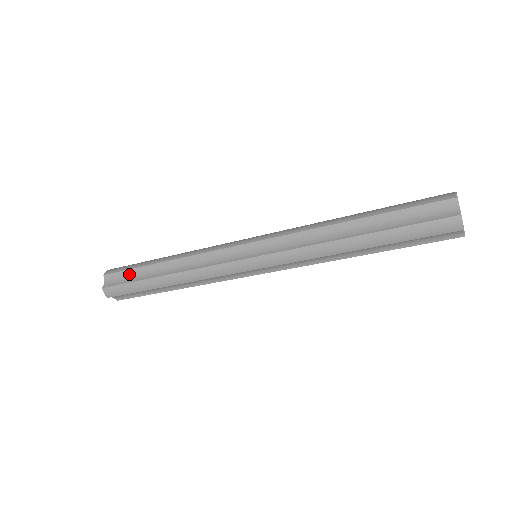
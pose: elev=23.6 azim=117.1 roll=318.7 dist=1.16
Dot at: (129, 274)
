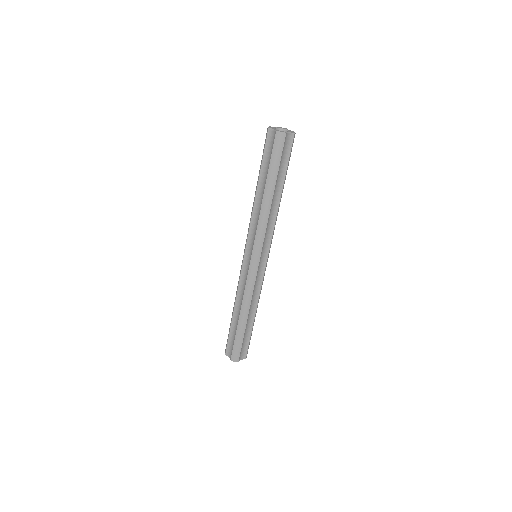
Dot at: (231, 338)
